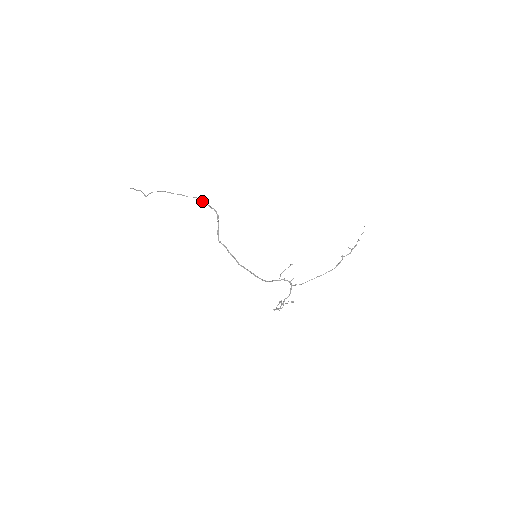
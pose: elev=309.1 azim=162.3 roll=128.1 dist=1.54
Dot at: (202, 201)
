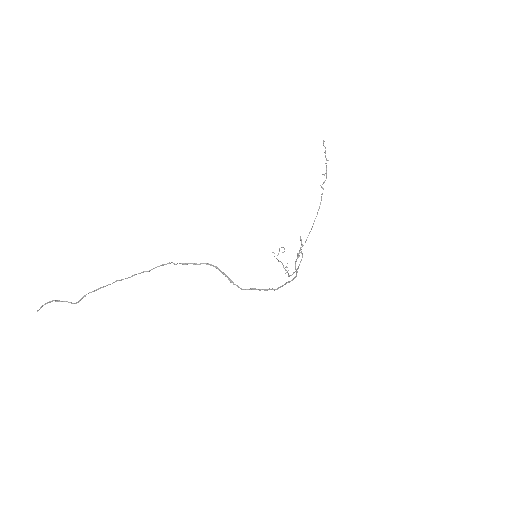
Dot at: occluded
